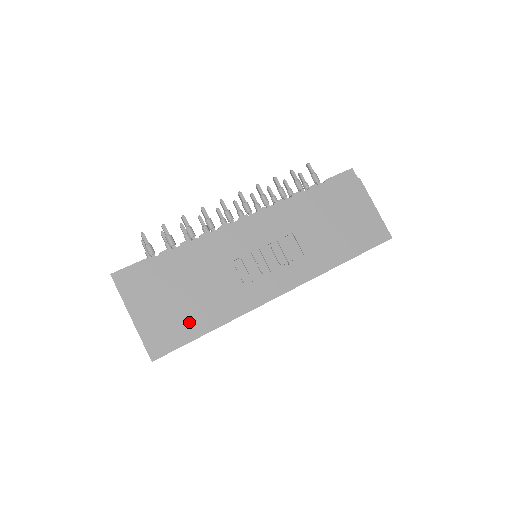
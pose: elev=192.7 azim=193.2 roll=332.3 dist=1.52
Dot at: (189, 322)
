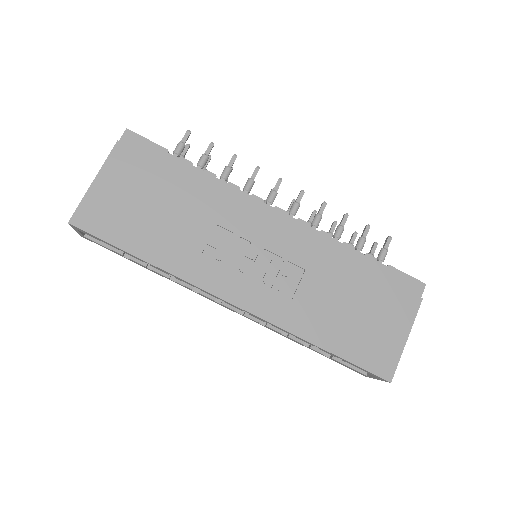
Dot at: (134, 231)
